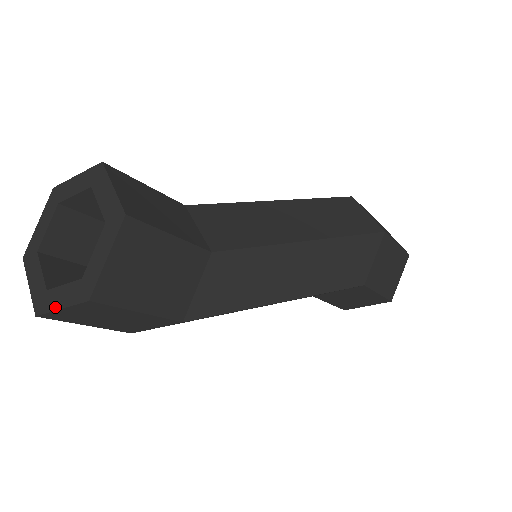
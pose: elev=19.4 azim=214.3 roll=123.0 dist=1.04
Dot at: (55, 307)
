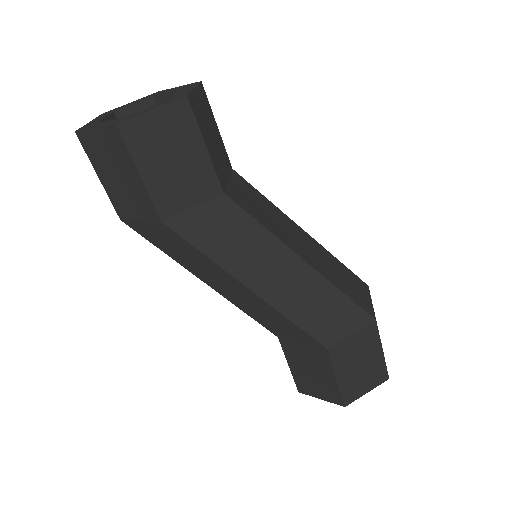
Dot at: (92, 127)
